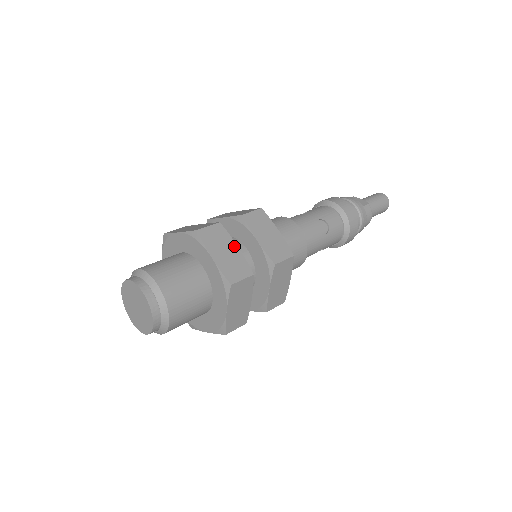
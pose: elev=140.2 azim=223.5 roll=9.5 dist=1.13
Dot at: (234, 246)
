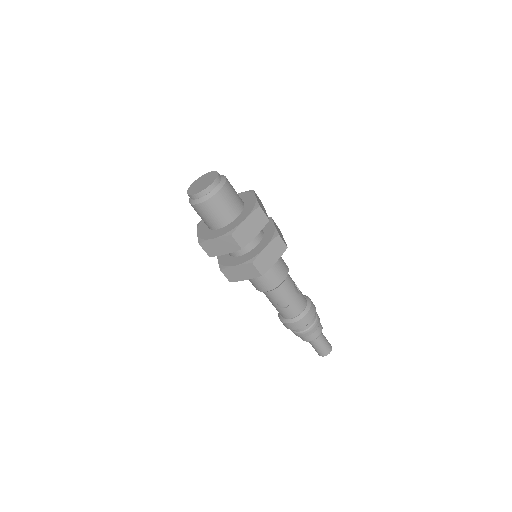
Dot at: (265, 210)
